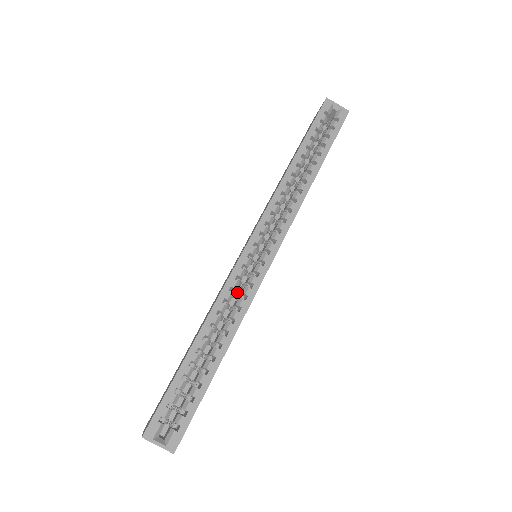
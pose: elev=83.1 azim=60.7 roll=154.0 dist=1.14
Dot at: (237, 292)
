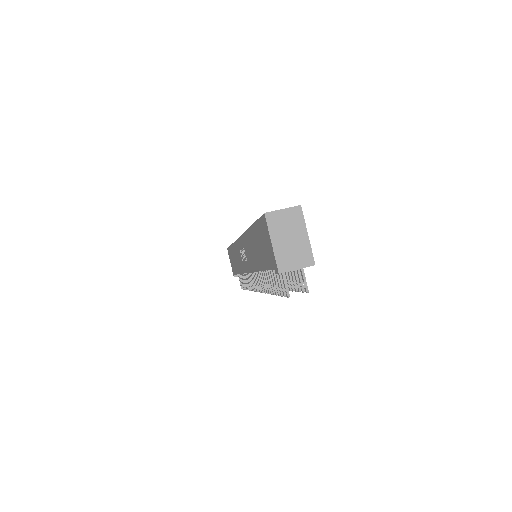
Dot at: occluded
